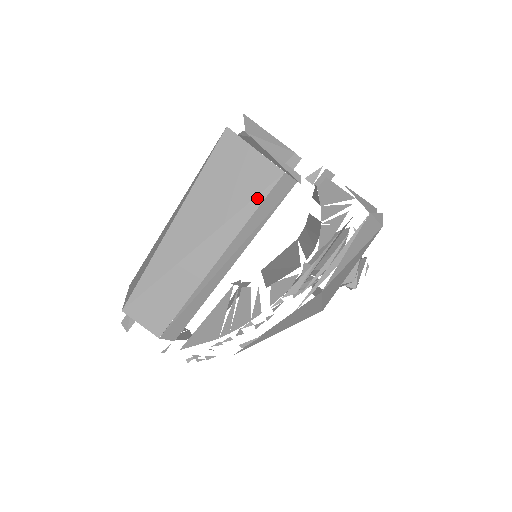
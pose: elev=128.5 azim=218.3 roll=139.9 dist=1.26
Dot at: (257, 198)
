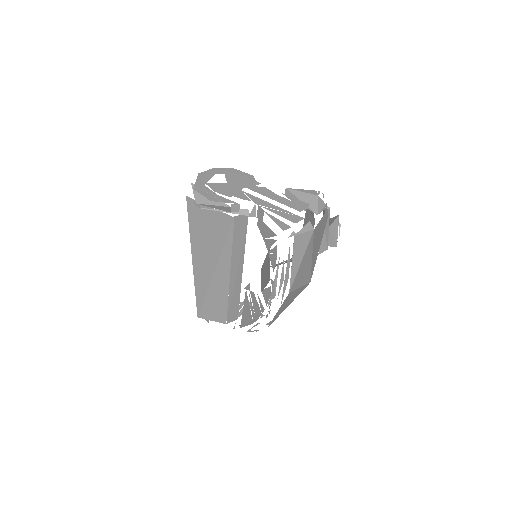
Dot at: (228, 238)
